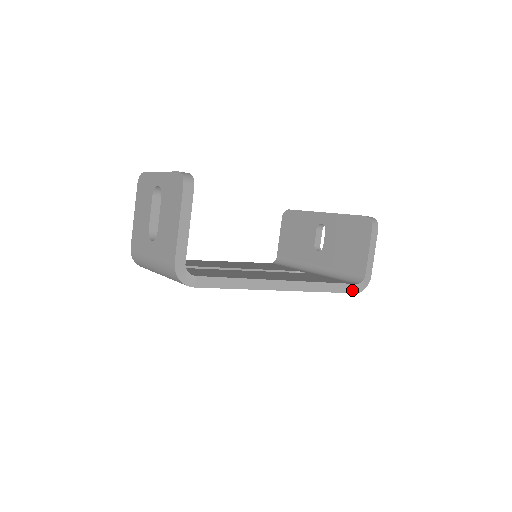
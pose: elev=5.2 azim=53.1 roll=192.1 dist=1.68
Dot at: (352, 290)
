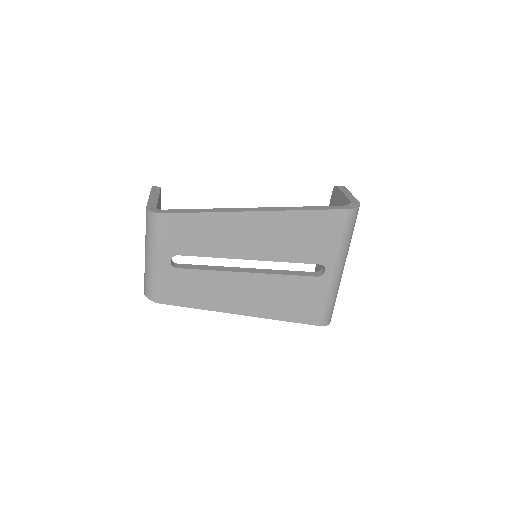
Dot at: (342, 208)
